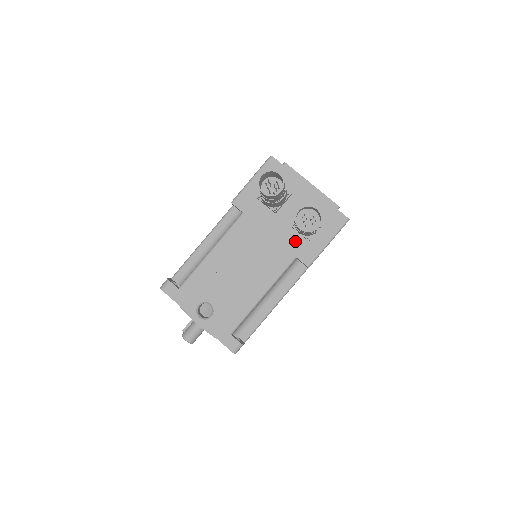
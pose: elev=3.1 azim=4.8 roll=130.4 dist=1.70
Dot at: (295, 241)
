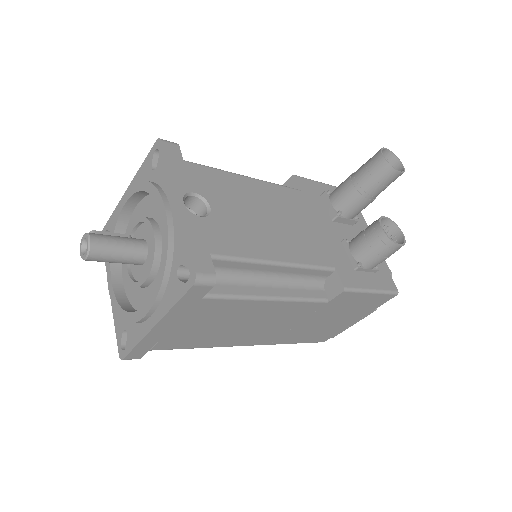
Dot at: (341, 256)
